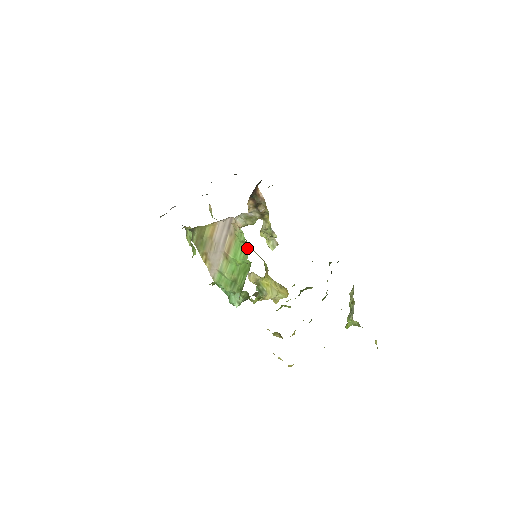
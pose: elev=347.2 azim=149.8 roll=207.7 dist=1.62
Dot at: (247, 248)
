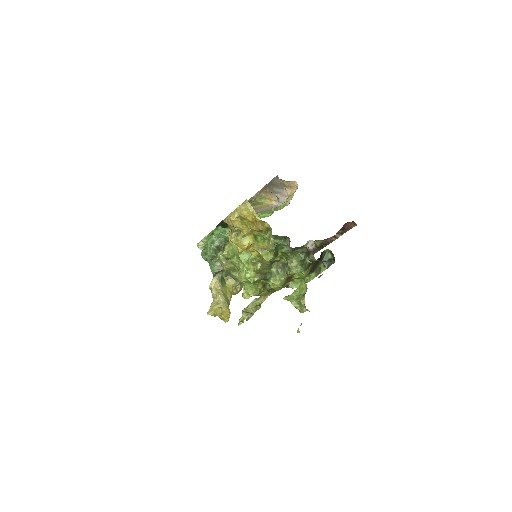
Dot at: (281, 208)
